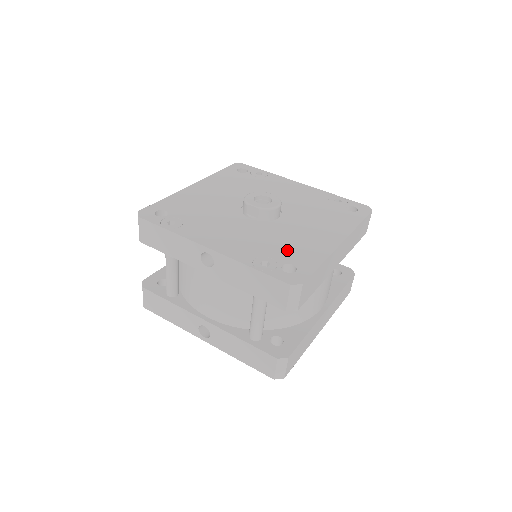
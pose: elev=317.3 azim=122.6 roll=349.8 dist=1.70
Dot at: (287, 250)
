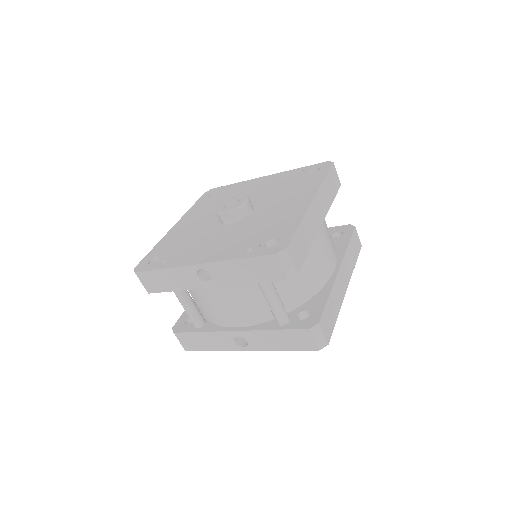
Dot at: (266, 230)
